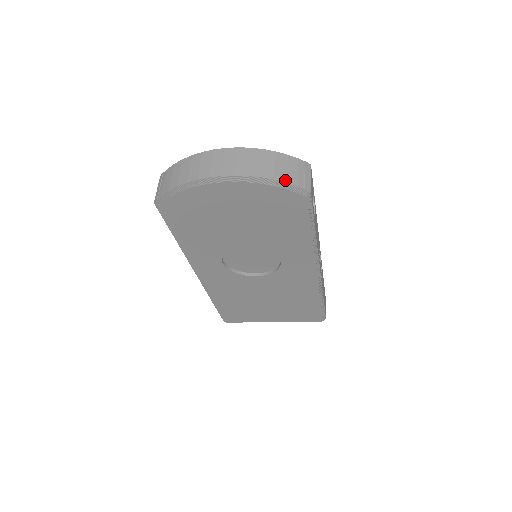
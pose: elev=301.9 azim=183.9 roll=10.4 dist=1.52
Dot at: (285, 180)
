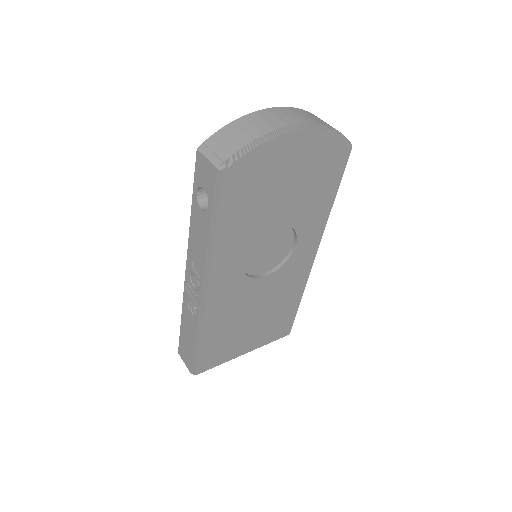
Dot at: occluded
